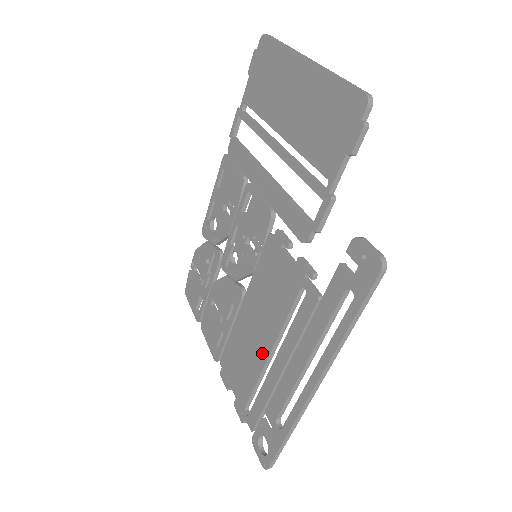
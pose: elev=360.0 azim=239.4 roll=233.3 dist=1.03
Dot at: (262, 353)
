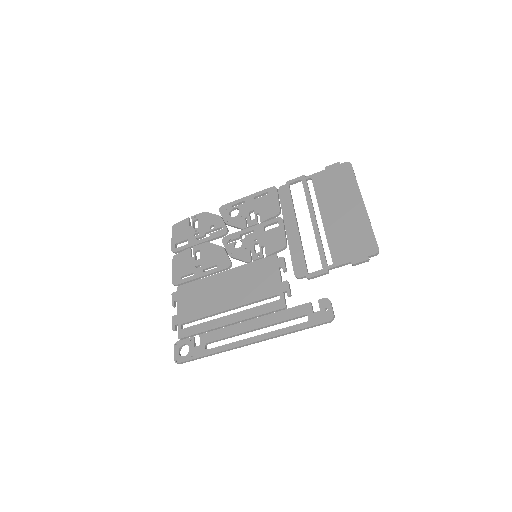
Dot at: (222, 305)
